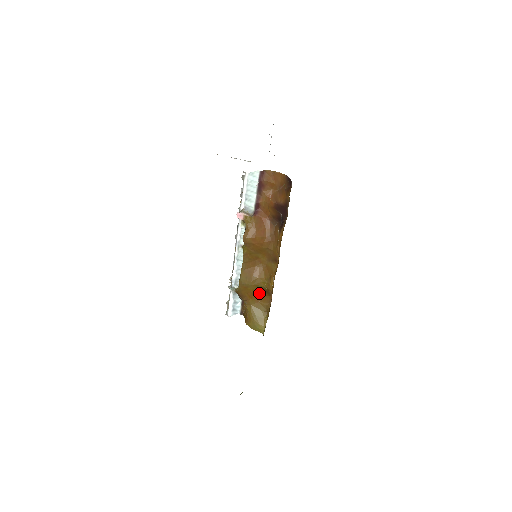
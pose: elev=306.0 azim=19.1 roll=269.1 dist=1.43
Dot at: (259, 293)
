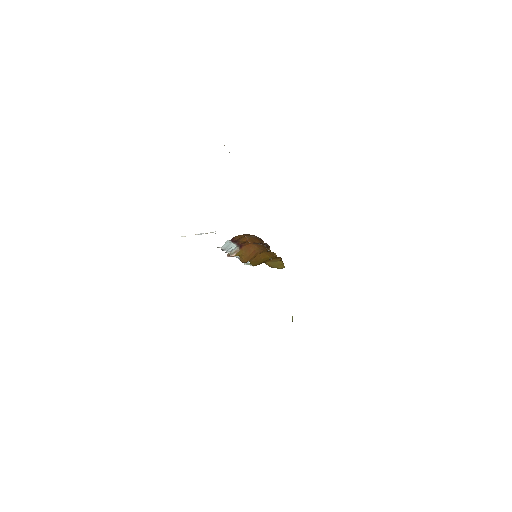
Dot at: occluded
